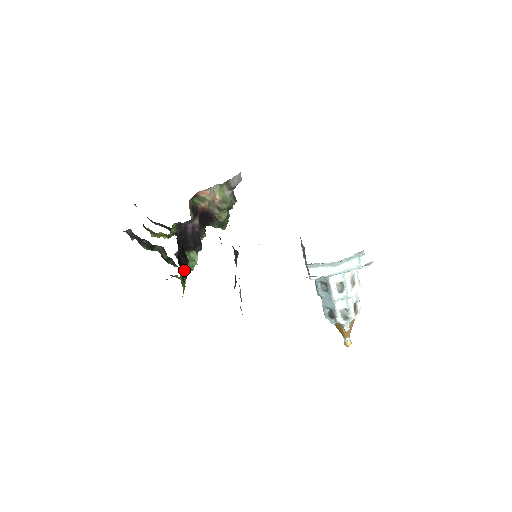
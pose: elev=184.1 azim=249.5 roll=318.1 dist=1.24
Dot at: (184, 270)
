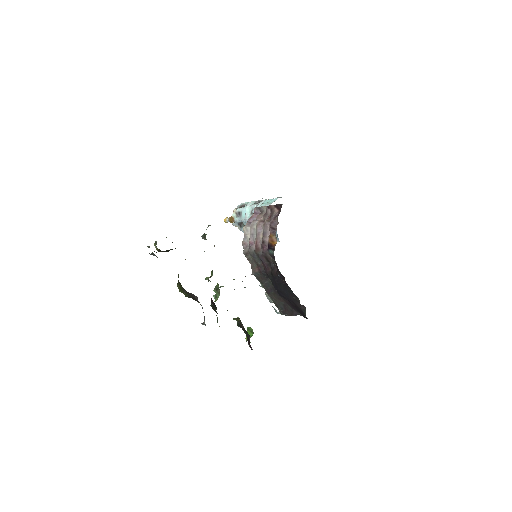
Dot at: occluded
